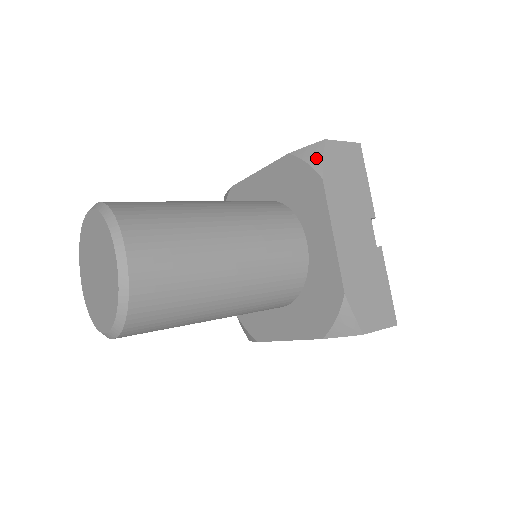
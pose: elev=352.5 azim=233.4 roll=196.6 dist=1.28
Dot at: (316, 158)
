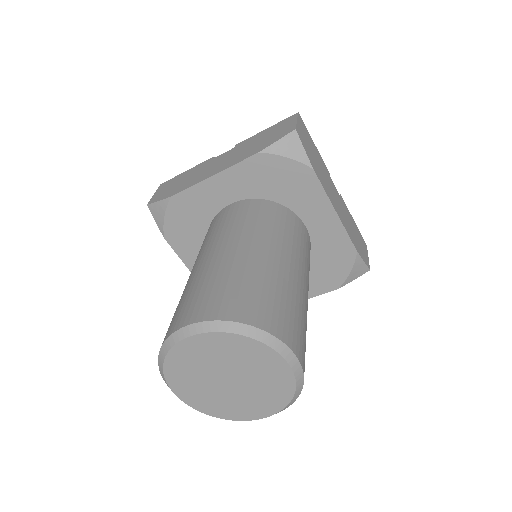
Dot at: (297, 151)
